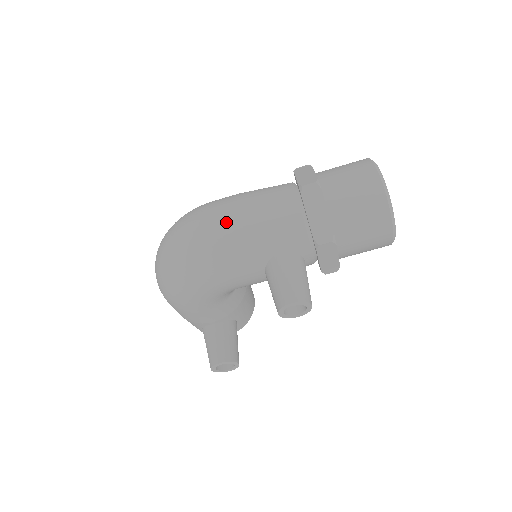
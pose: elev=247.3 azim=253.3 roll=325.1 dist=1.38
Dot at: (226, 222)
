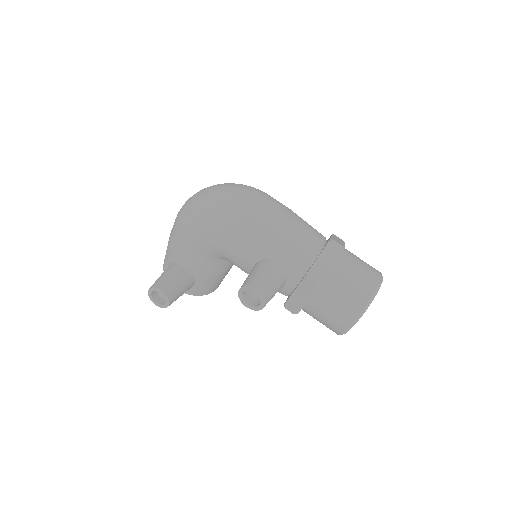
Dot at: (270, 210)
